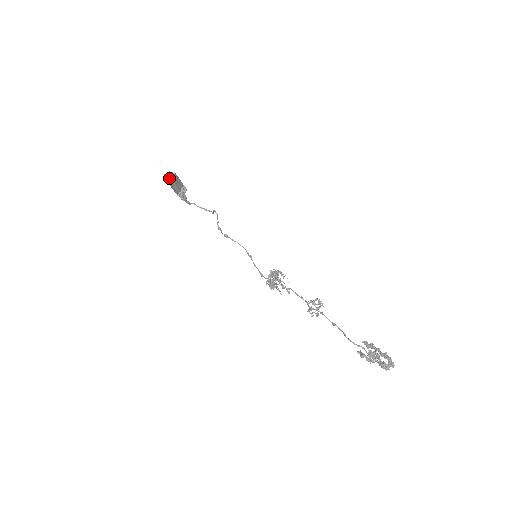
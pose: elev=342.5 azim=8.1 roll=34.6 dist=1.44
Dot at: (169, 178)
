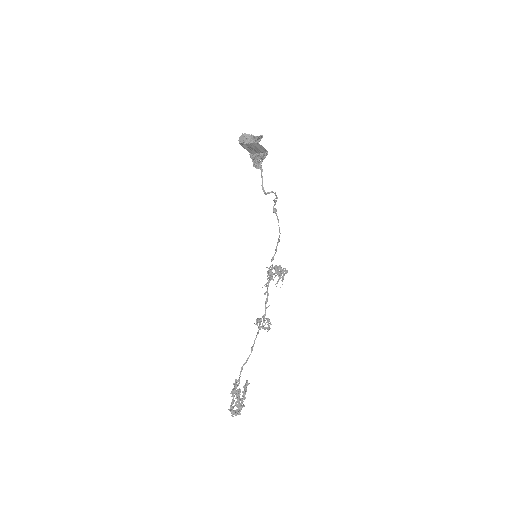
Dot at: (243, 141)
